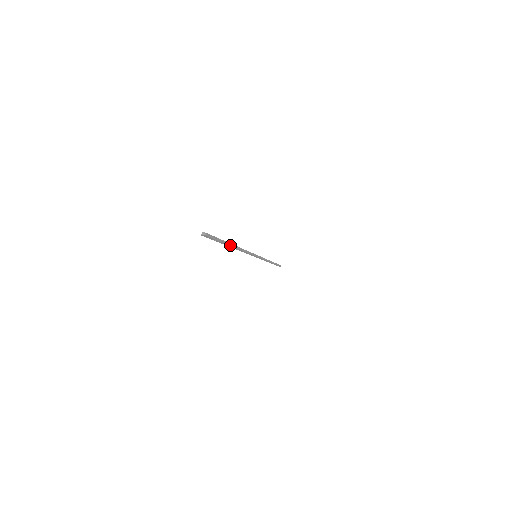
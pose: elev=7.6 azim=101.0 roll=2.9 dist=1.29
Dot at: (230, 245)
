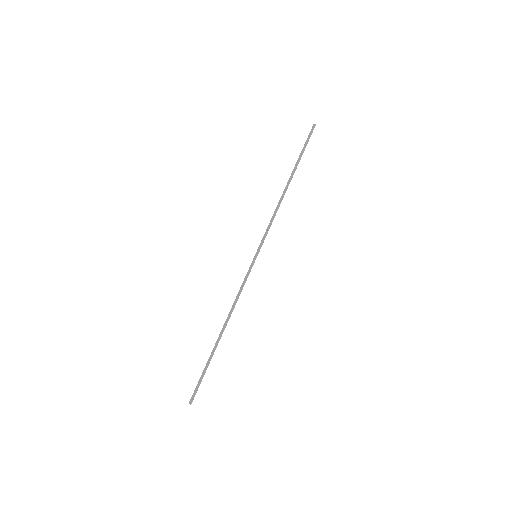
Dot at: occluded
